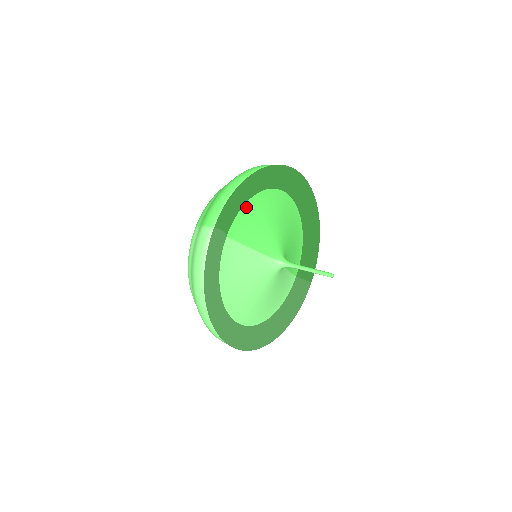
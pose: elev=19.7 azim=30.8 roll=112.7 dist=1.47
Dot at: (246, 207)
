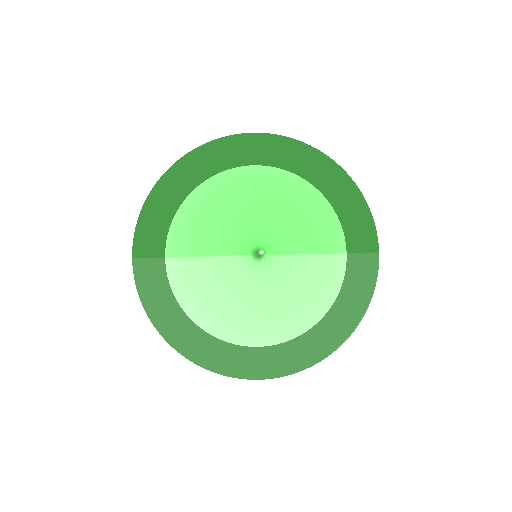
Dot at: (181, 215)
